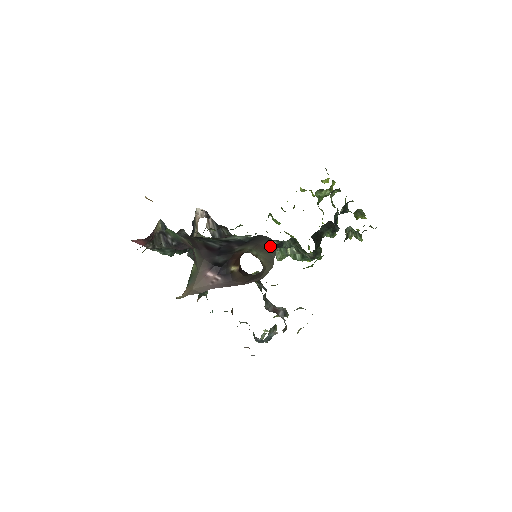
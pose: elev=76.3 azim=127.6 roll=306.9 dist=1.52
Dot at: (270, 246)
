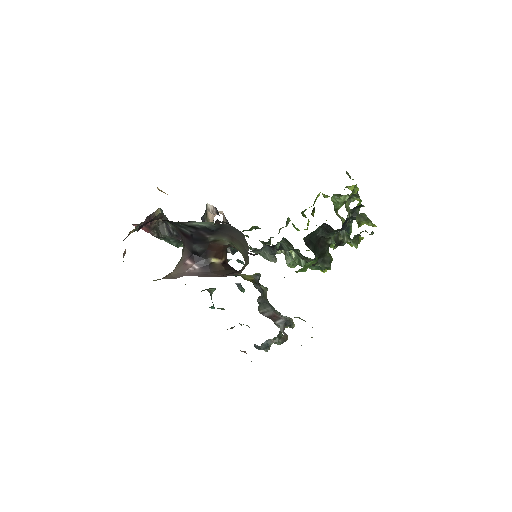
Dot at: (242, 239)
